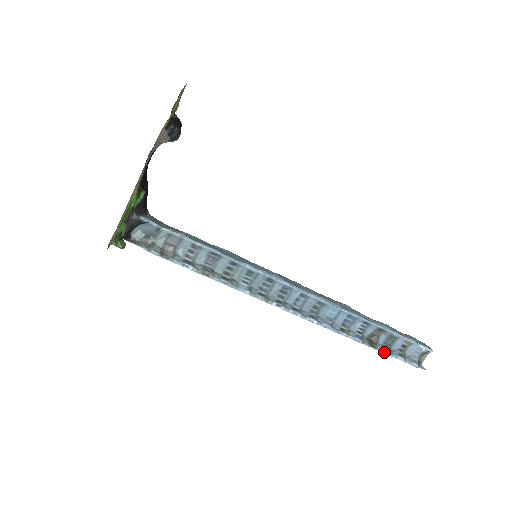
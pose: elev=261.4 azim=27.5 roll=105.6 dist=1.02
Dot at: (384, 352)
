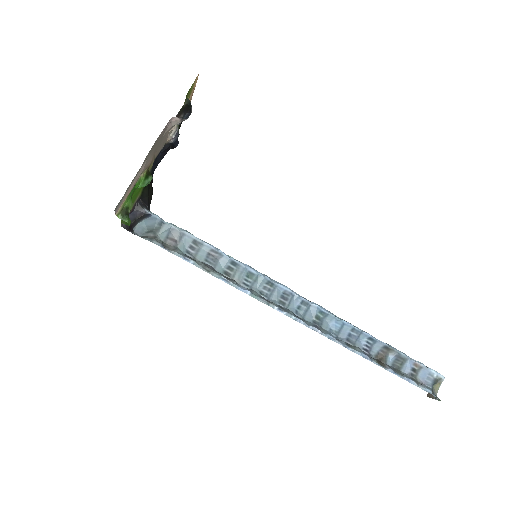
Dot at: (394, 373)
